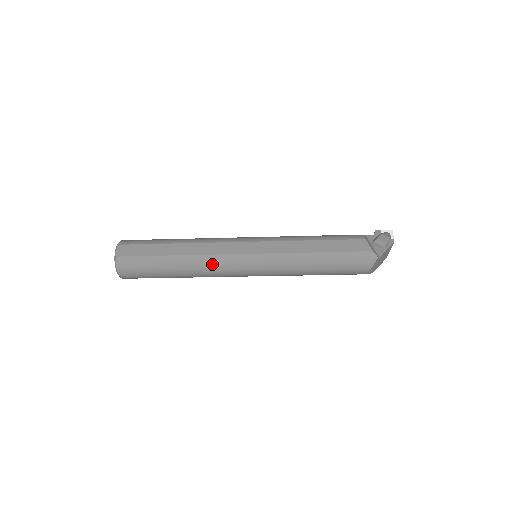
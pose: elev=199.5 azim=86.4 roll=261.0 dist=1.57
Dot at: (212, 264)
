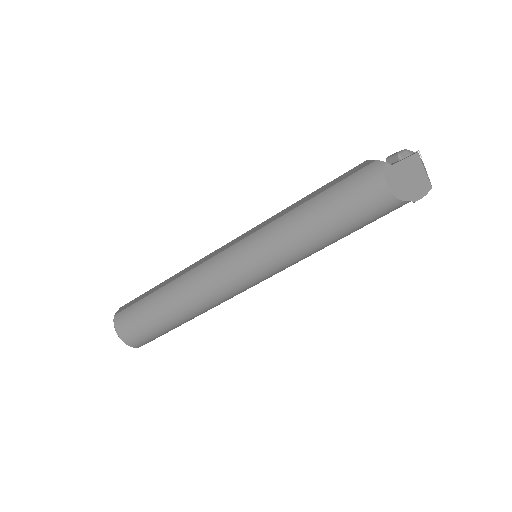
Dot at: (199, 275)
